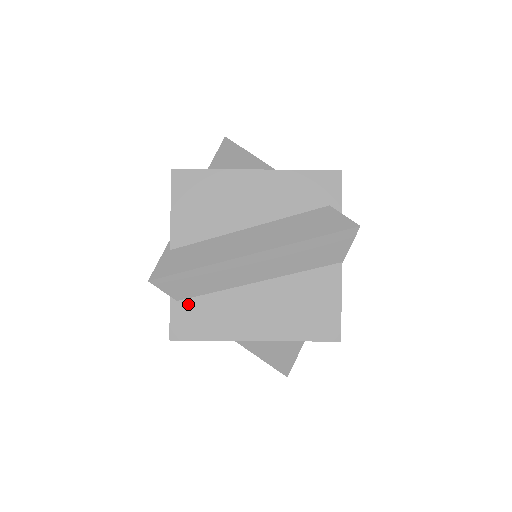
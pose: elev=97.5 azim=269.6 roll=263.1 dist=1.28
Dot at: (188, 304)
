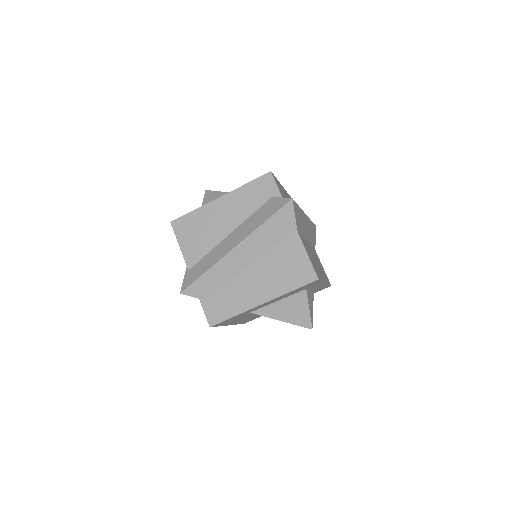
Dot at: (212, 299)
